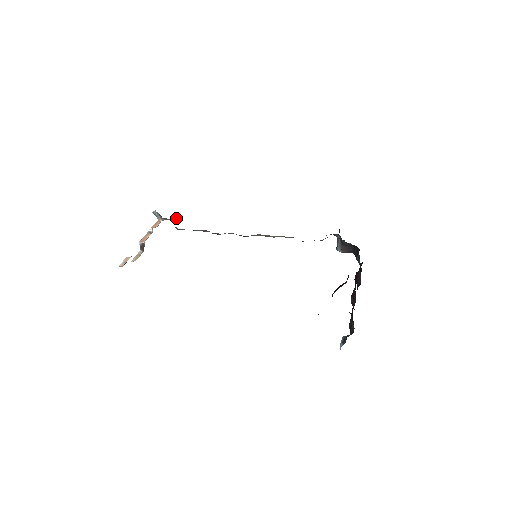
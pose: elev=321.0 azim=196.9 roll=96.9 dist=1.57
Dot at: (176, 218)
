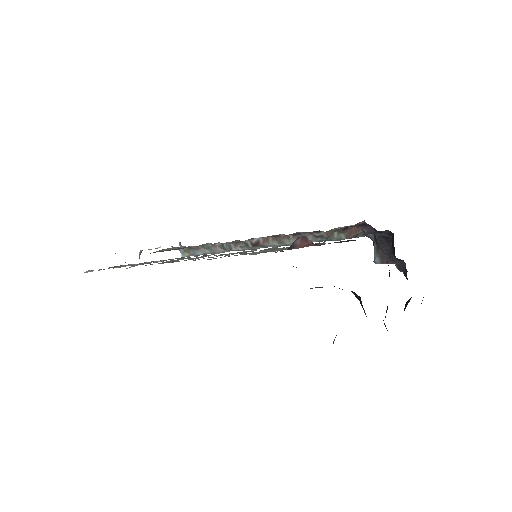
Dot at: occluded
